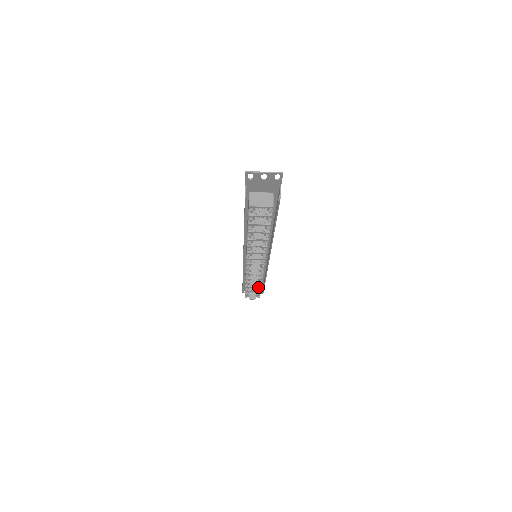
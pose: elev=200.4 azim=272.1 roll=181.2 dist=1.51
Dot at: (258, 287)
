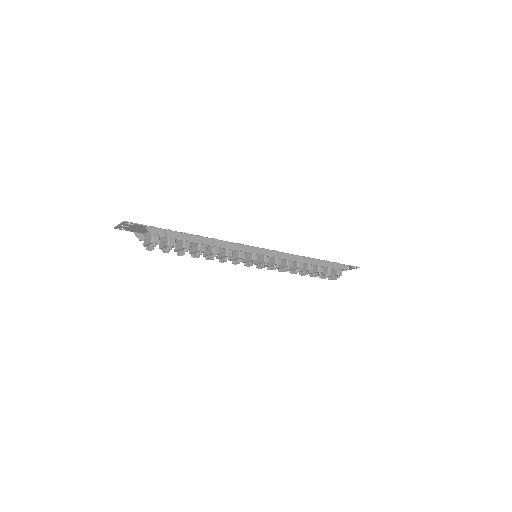
Dot at: (316, 272)
